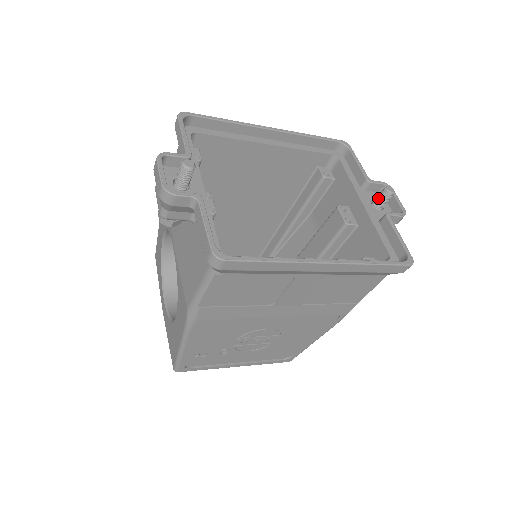
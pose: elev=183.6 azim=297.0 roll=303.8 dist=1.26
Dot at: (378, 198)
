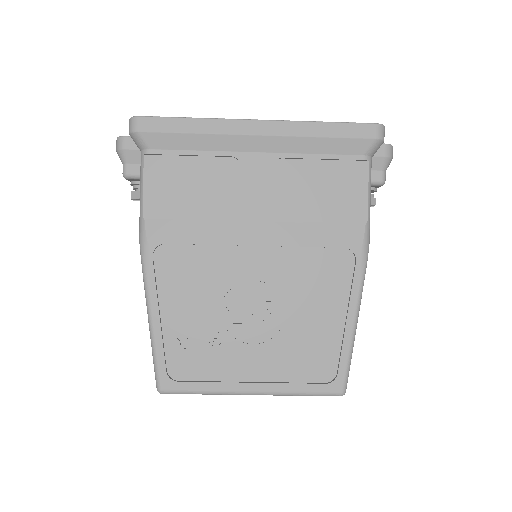
Dot at: occluded
